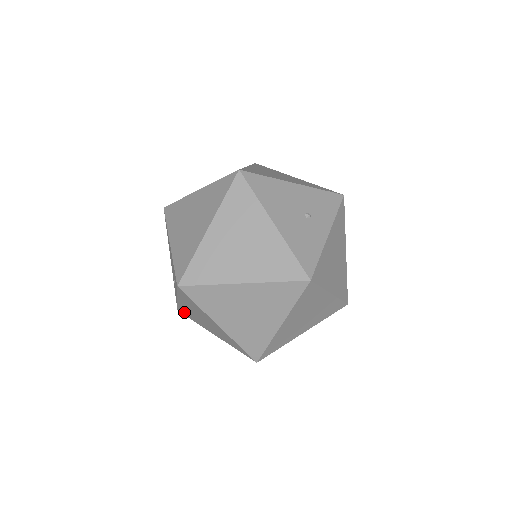
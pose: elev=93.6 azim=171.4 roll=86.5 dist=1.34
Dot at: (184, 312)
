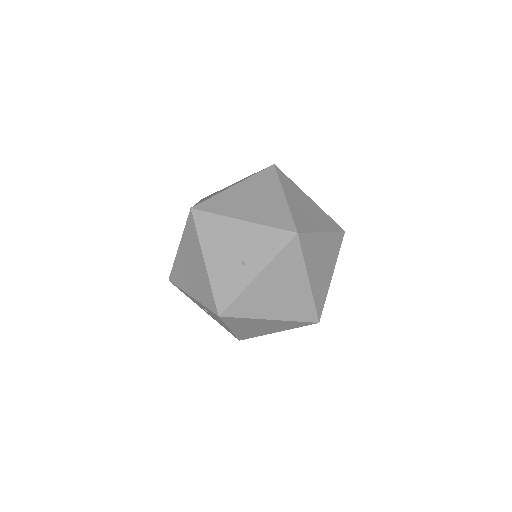
Dot at: (238, 306)
